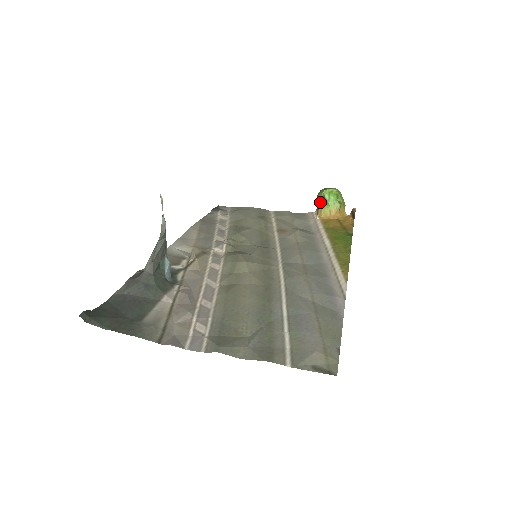
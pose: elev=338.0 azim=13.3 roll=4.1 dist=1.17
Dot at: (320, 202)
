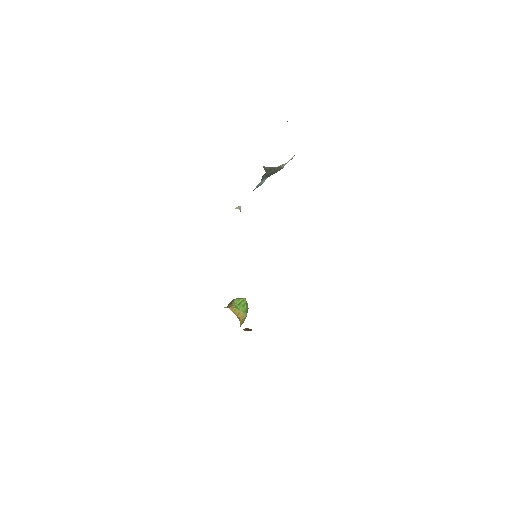
Dot at: (235, 303)
